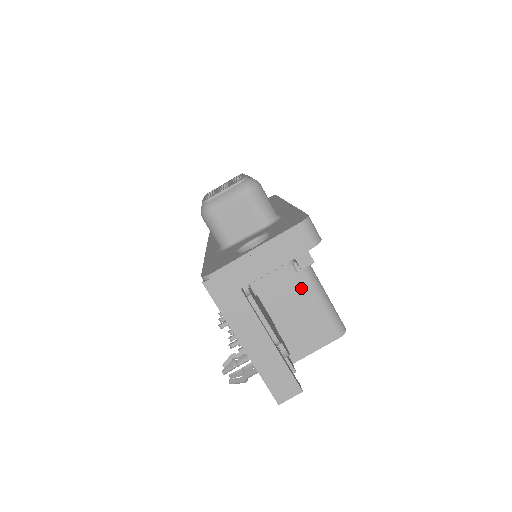
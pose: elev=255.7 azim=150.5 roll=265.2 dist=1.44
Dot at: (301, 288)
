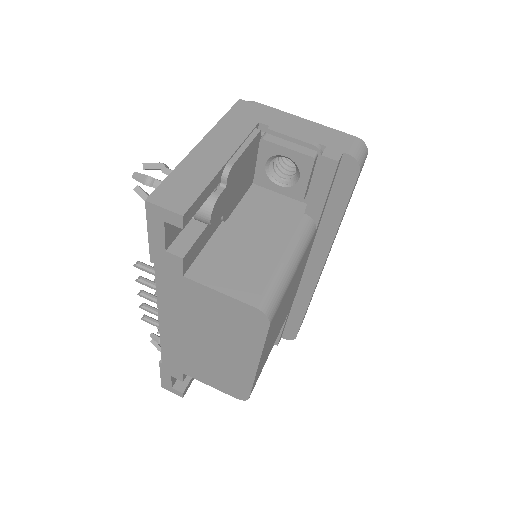
Dot at: (281, 237)
